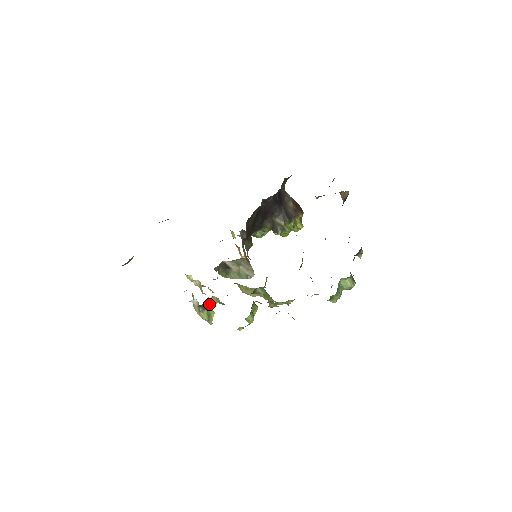
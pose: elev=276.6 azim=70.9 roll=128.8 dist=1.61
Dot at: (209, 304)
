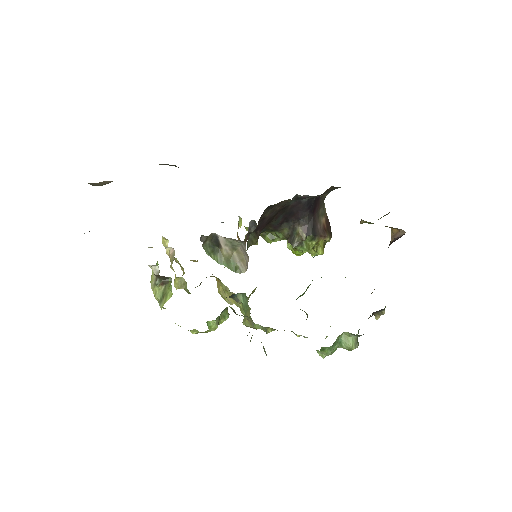
Dot at: (171, 280)
